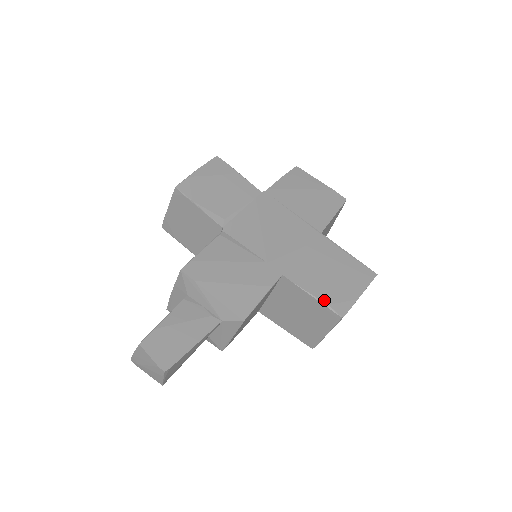
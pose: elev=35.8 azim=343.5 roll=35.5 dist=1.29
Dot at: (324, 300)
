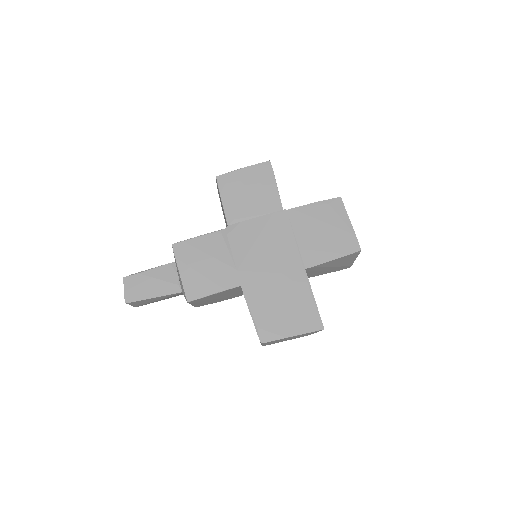
Dot at: (257, 322)
